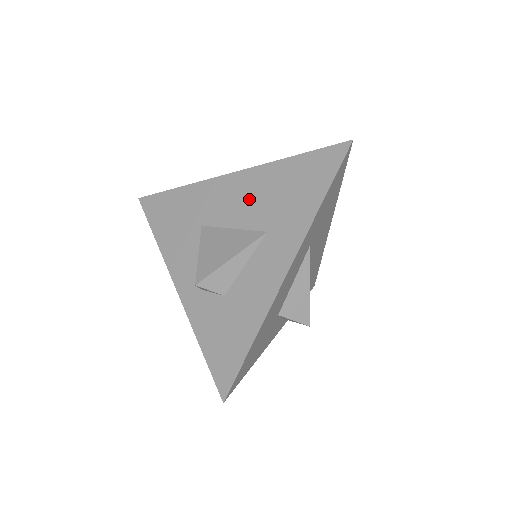
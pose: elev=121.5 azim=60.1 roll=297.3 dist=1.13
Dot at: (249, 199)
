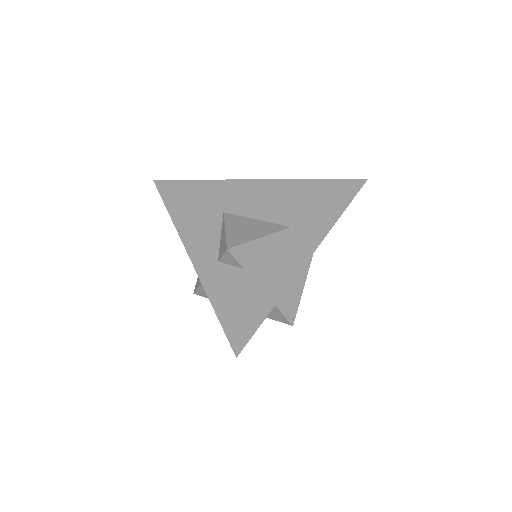
Dot at: (274, 201)
